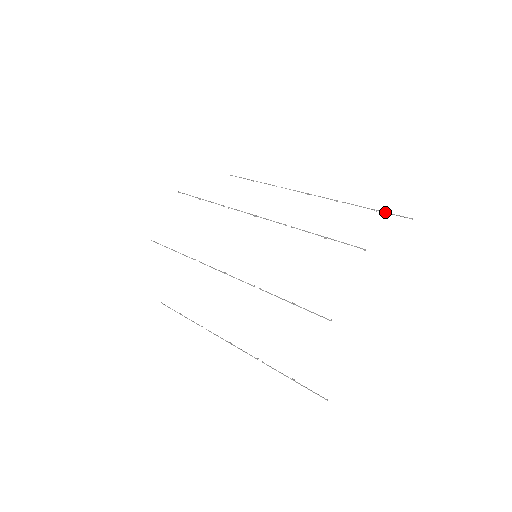
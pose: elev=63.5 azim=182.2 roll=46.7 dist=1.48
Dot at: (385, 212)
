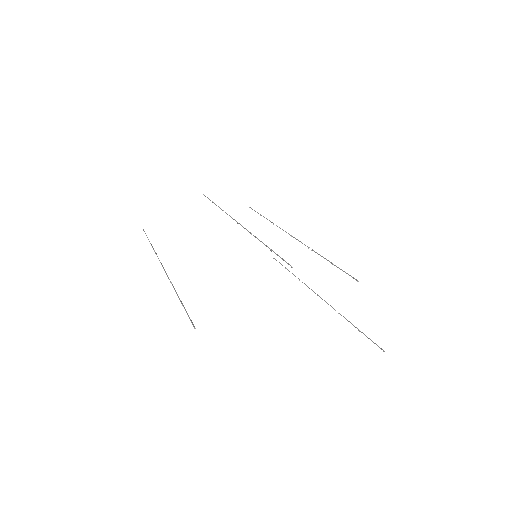
Dot at: occluded
